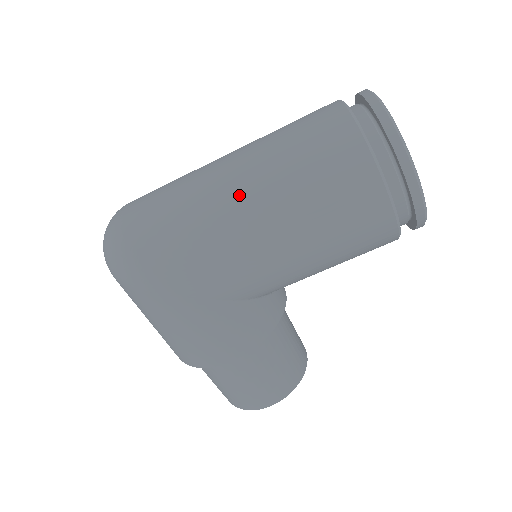
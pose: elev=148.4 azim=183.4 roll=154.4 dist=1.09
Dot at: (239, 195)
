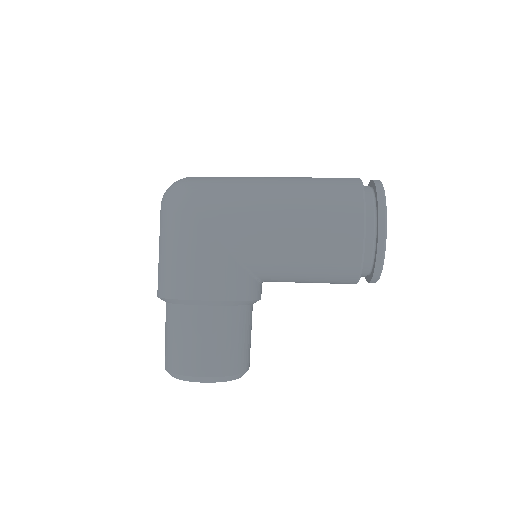
Dot at: (273, 184)
